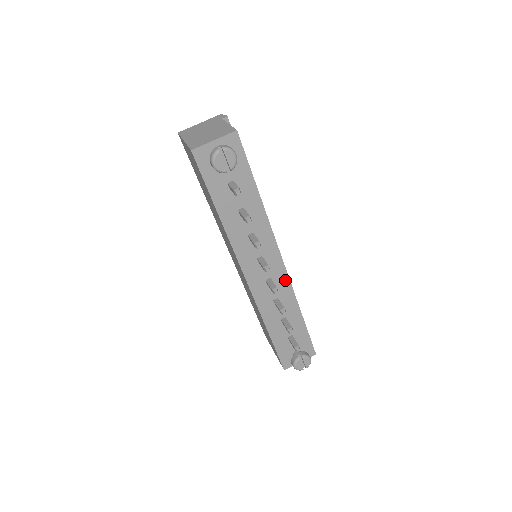
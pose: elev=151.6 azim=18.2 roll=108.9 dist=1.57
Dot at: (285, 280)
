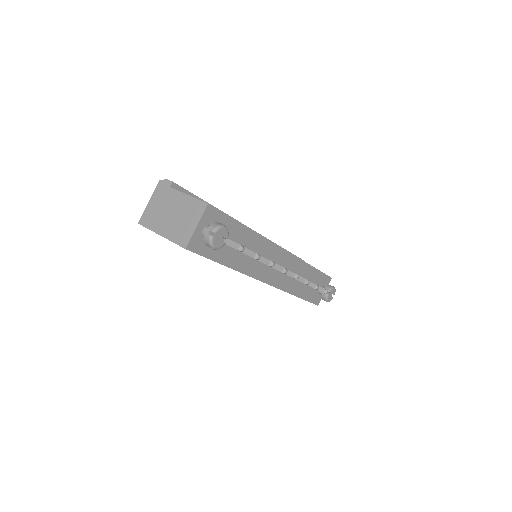
Dot at: (292, 259)
